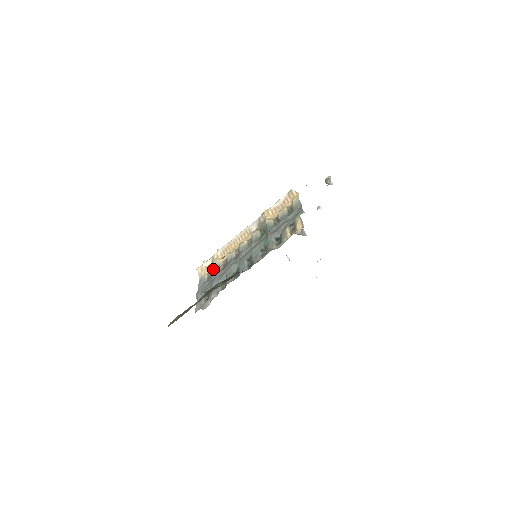
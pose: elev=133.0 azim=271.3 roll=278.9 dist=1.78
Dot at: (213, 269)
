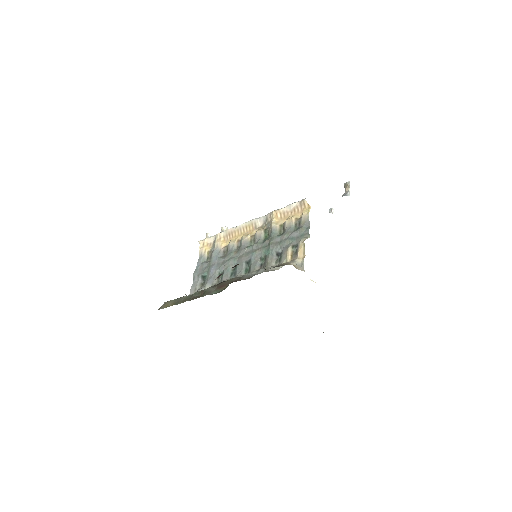
Dot at: (213, 252)
